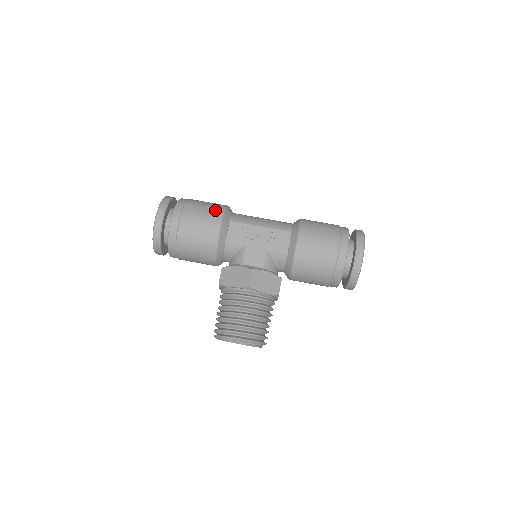
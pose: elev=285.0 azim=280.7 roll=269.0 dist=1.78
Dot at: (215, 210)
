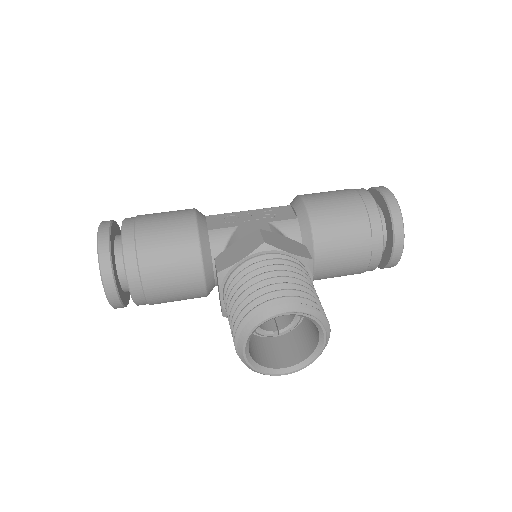
Dot at: occluded
